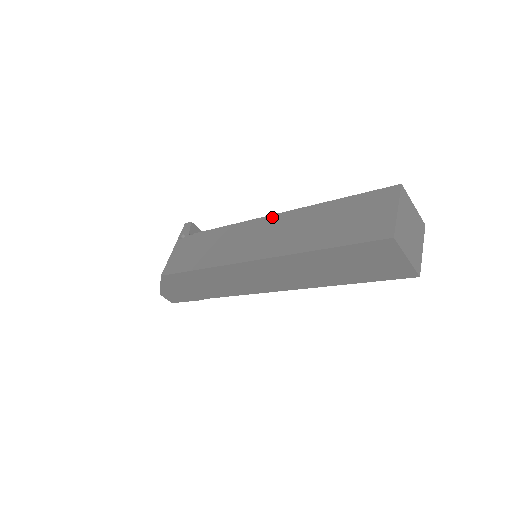
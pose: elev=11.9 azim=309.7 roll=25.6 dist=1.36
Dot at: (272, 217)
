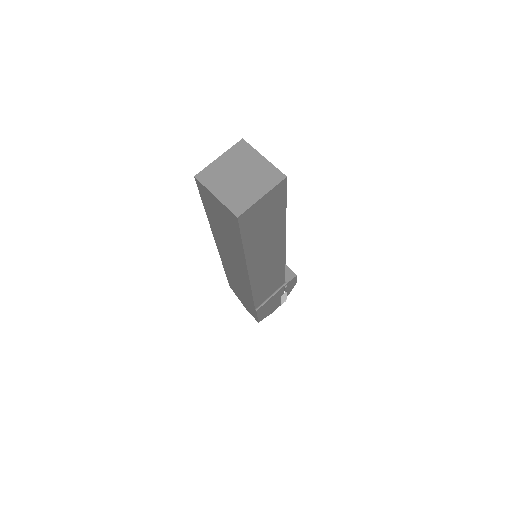
Dot at: occluded
